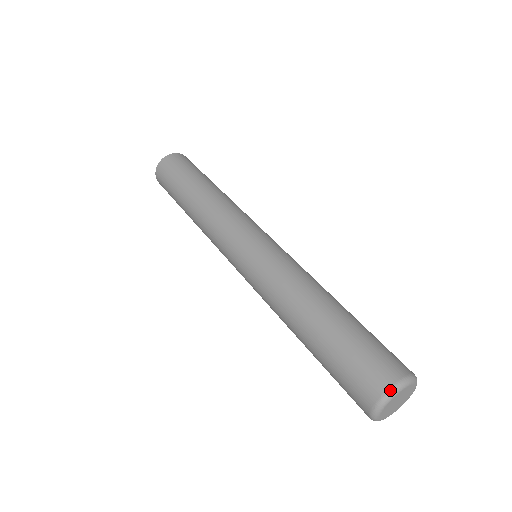
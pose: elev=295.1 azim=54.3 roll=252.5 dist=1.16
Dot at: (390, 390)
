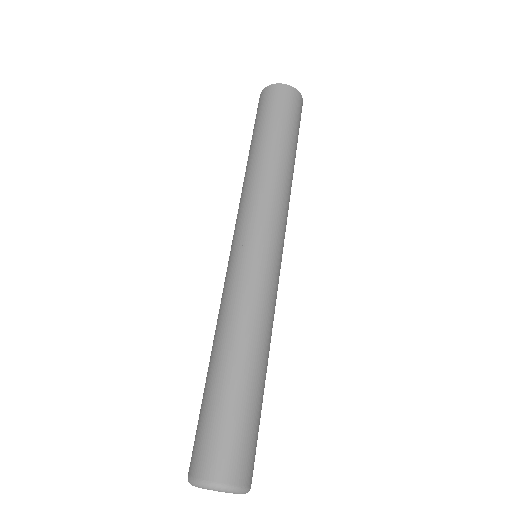
Dot at: (213, 484)
